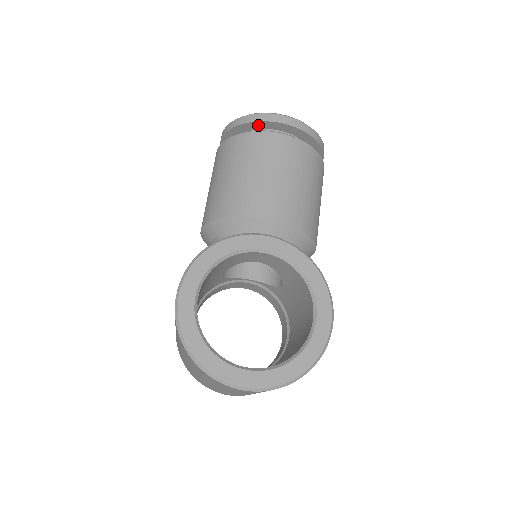
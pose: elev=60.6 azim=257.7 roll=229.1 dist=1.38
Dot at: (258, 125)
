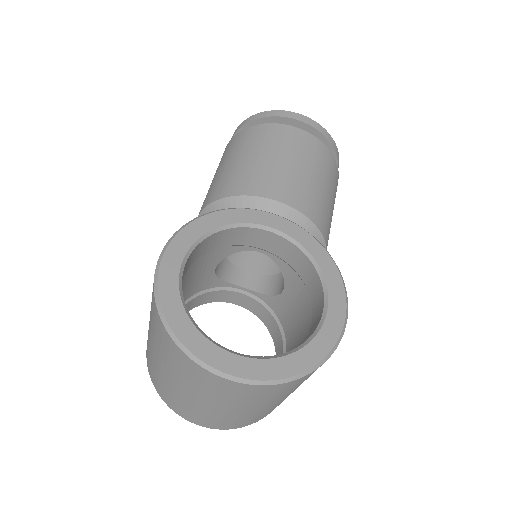
Dot at: (273, 122)
